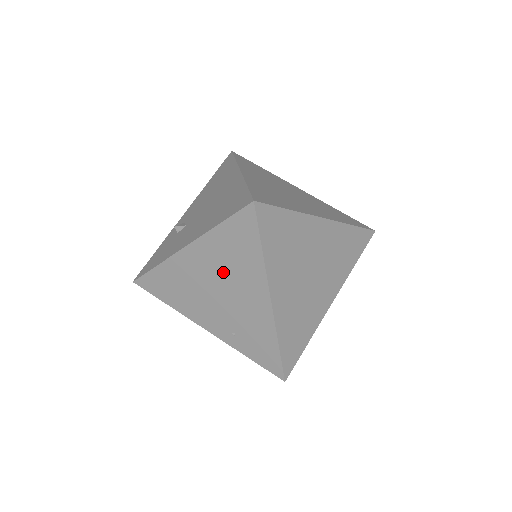
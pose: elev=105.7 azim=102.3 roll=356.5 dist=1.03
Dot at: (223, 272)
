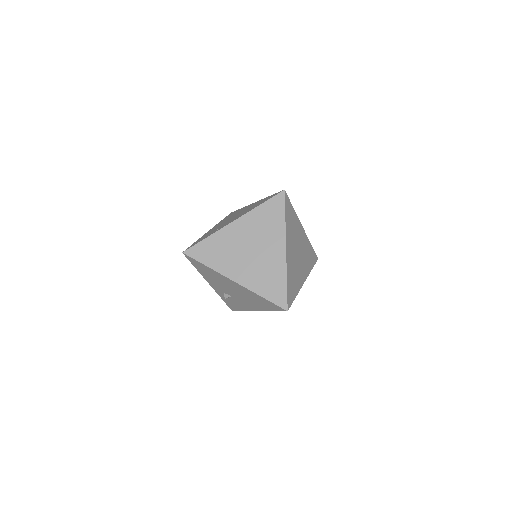
Dot at: occluded
